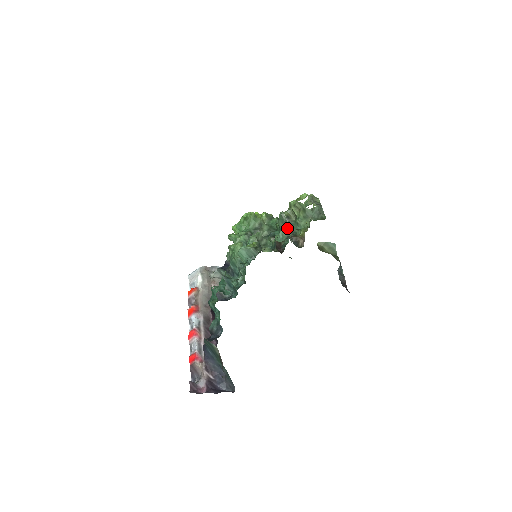
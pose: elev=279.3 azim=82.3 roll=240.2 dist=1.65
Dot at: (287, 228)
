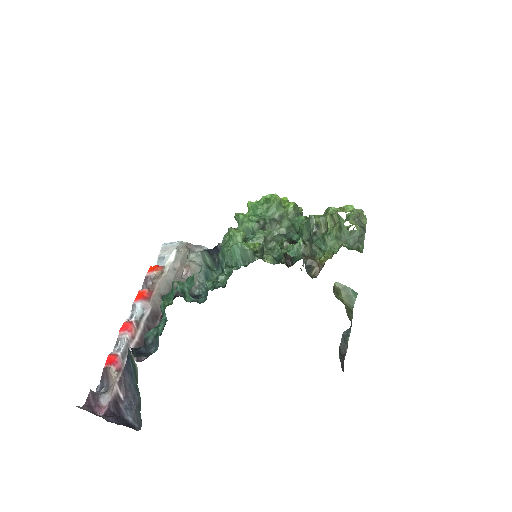
Dot at: (308, 242)
